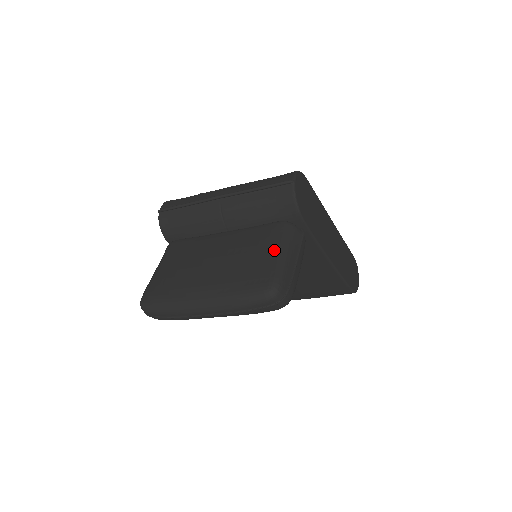
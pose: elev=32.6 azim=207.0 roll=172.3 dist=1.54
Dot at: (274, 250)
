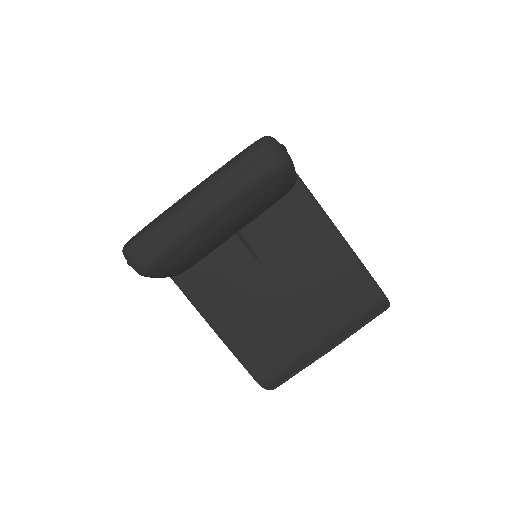
Dot at: occluded
